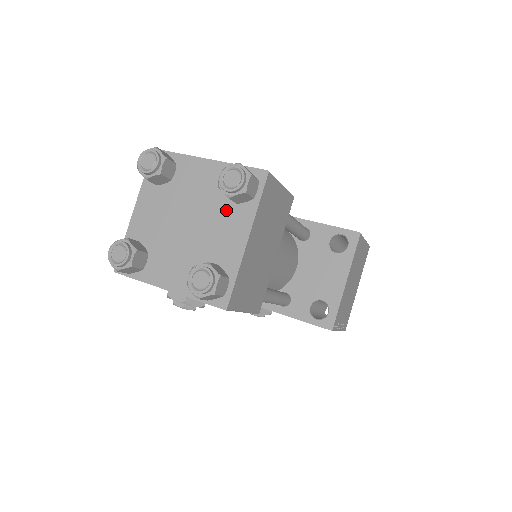
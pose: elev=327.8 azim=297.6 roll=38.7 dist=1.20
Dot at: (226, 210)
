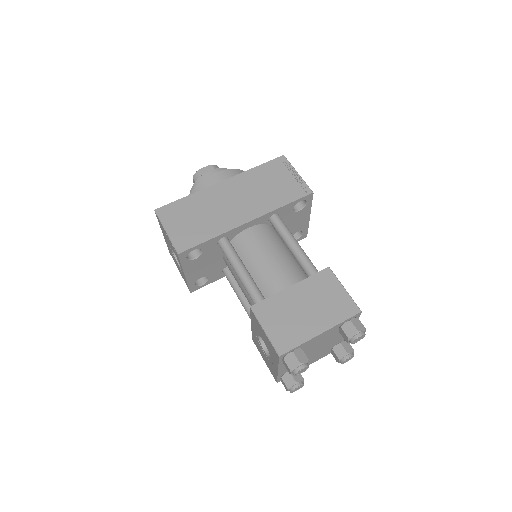
Dot at: (339, 333)
